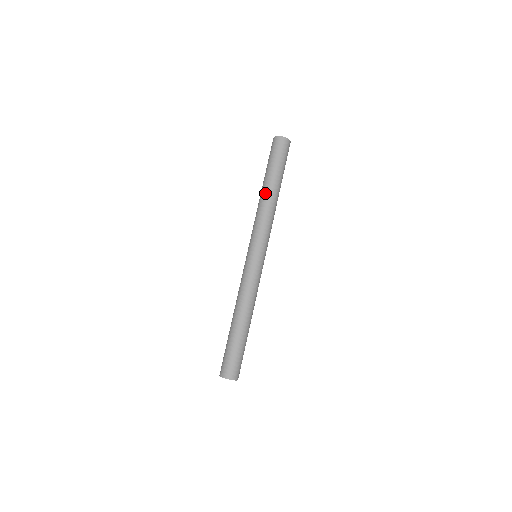
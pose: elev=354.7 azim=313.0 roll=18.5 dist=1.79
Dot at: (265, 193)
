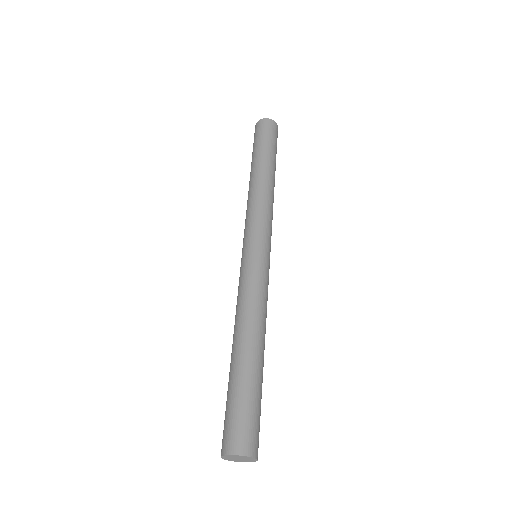
Dot at: (264, 175)
